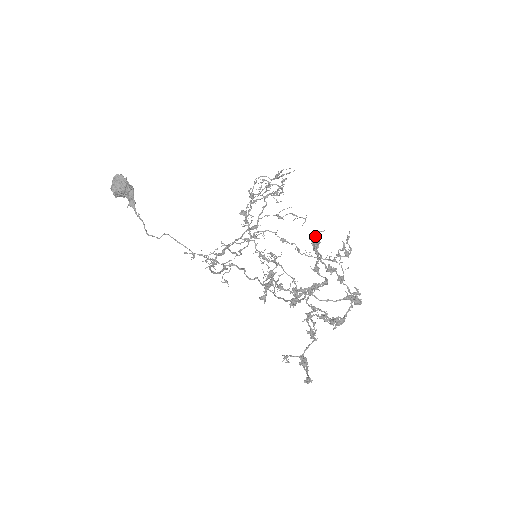
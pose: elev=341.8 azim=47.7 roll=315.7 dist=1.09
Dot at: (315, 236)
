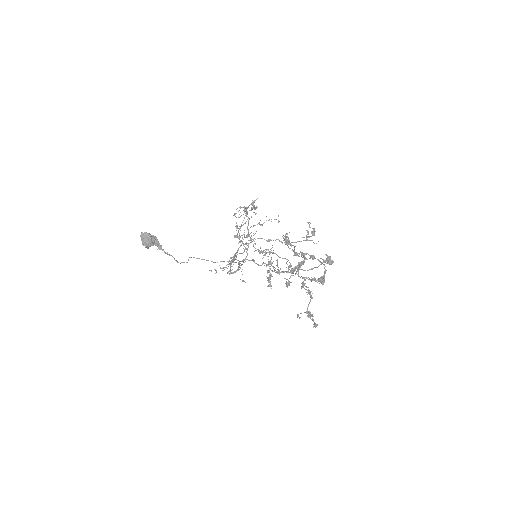
Dot at: (286, 237)
